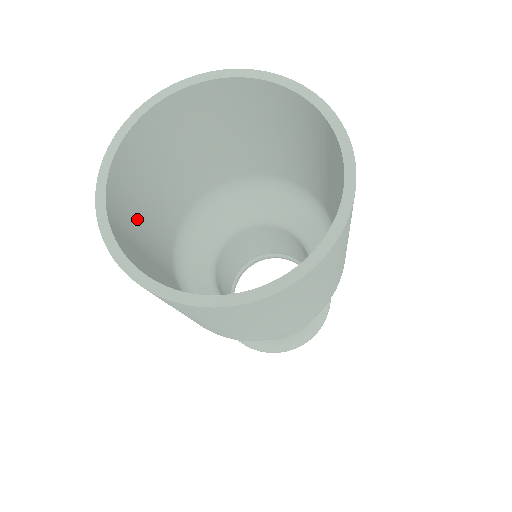
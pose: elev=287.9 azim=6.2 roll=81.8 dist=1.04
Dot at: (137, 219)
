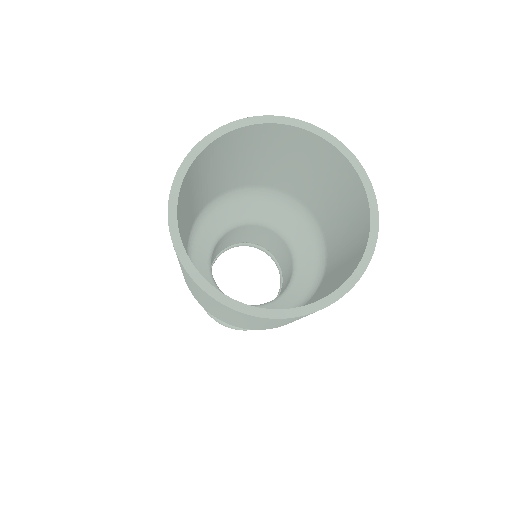
Dot at: (184, 208)
